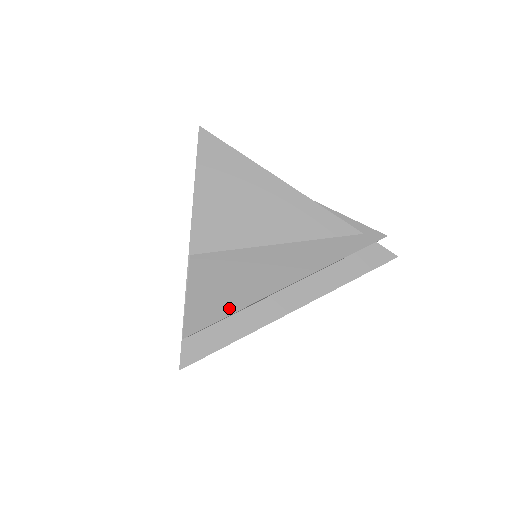
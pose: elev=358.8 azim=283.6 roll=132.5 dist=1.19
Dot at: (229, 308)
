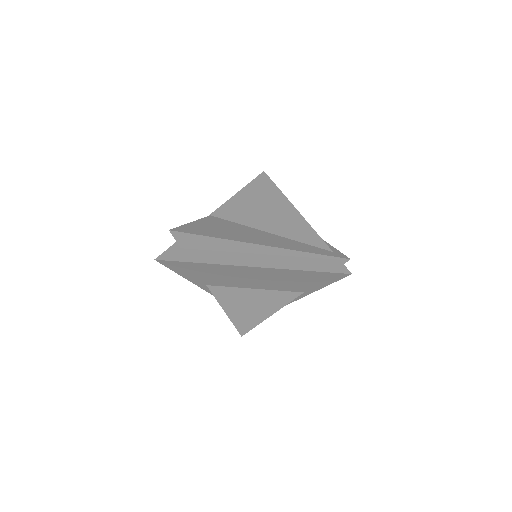
Dot at: (209, 234)
